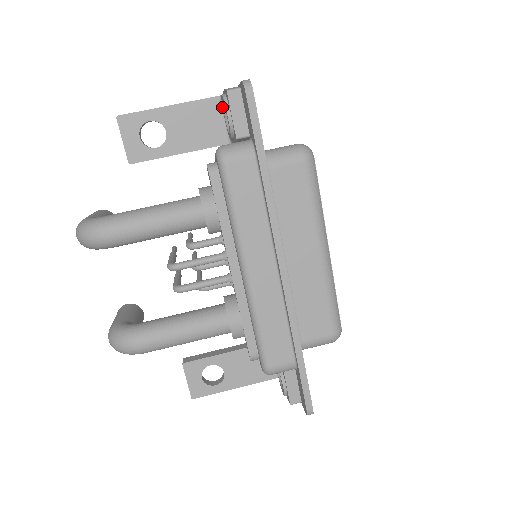
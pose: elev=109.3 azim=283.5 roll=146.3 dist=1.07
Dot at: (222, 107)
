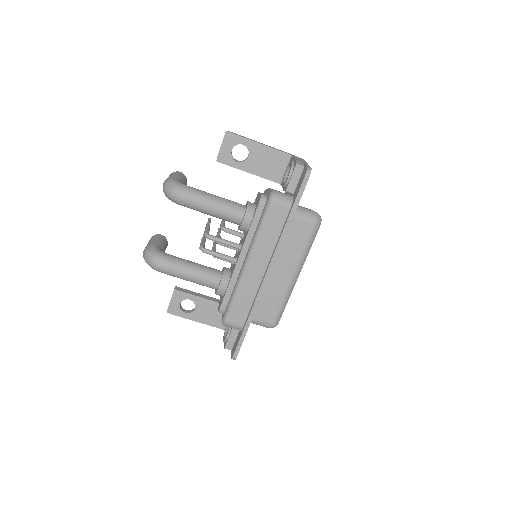
Dot at: (288, 162)
